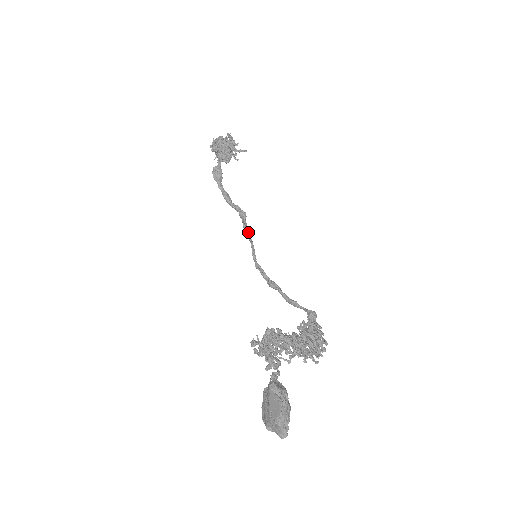
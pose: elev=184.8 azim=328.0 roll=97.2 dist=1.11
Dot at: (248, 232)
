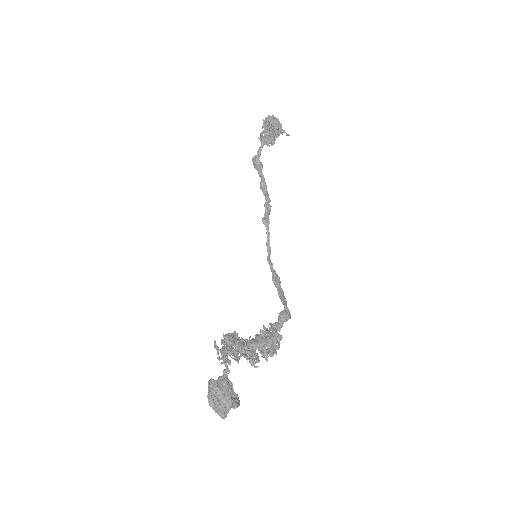
Dot at: (266, 226)
